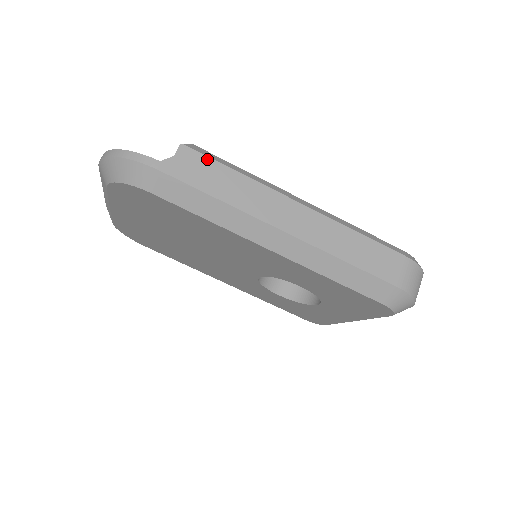
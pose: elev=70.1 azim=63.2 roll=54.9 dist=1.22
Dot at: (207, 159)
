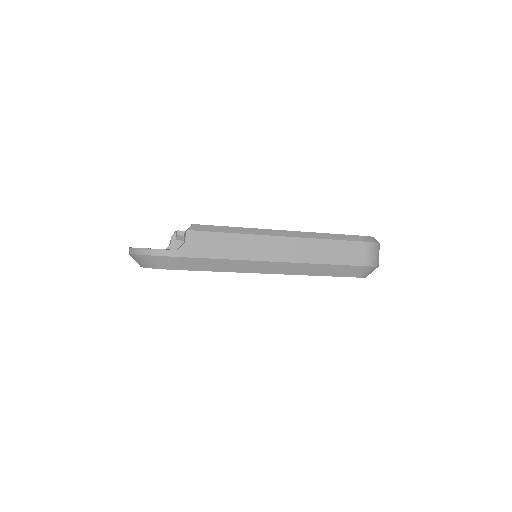
Dot at: (208, 234)
